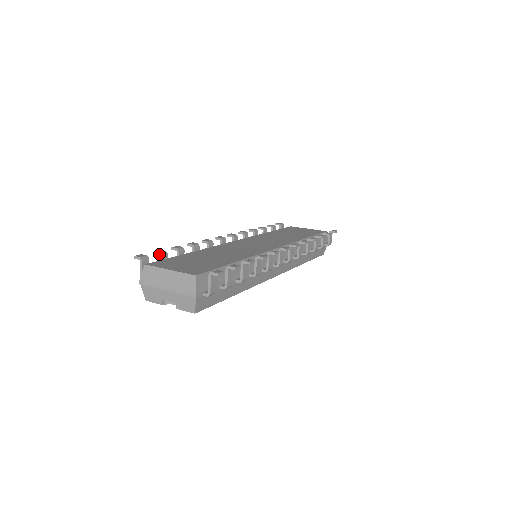
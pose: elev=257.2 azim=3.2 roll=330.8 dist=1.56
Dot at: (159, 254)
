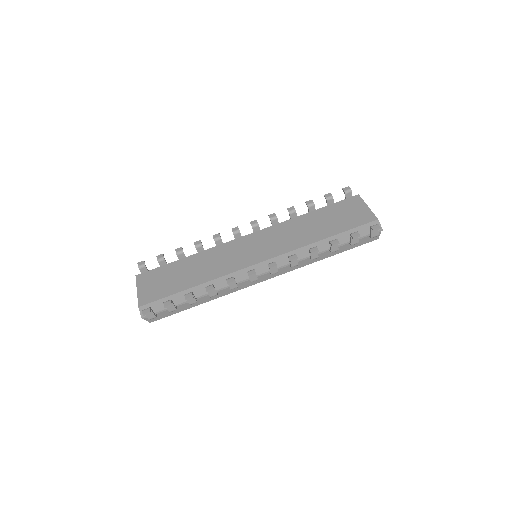
Dot at: (157, 260)
